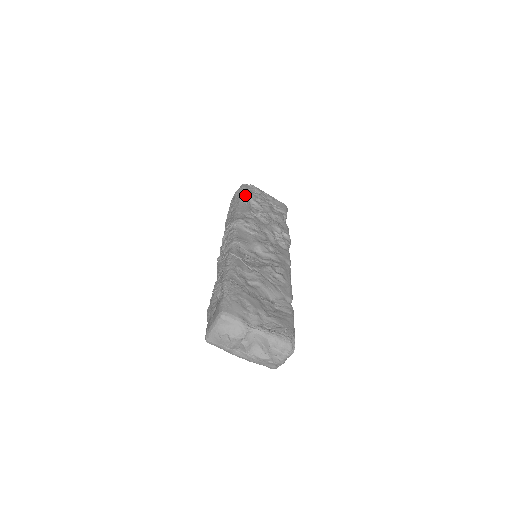
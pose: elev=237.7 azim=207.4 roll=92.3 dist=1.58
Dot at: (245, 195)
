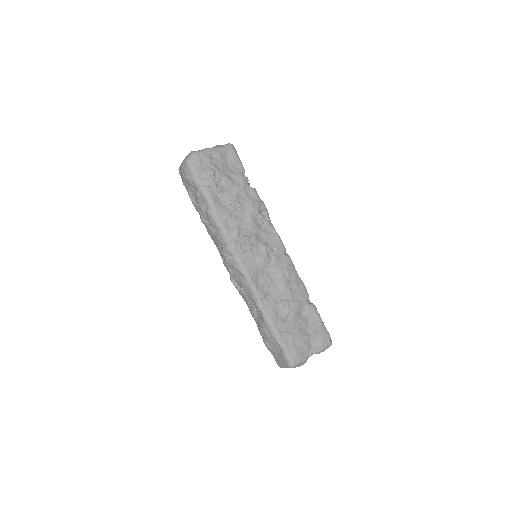
Dot at: (207, 189)
